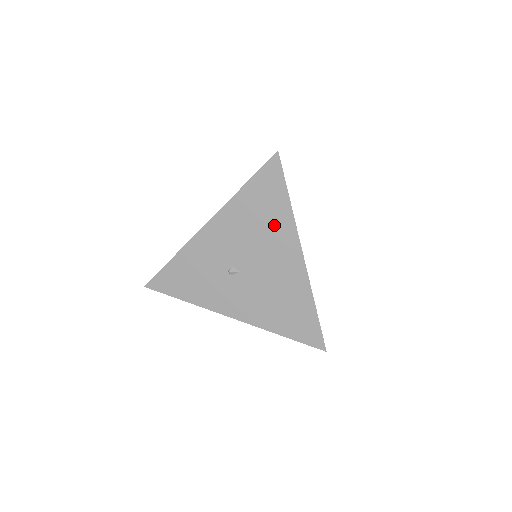
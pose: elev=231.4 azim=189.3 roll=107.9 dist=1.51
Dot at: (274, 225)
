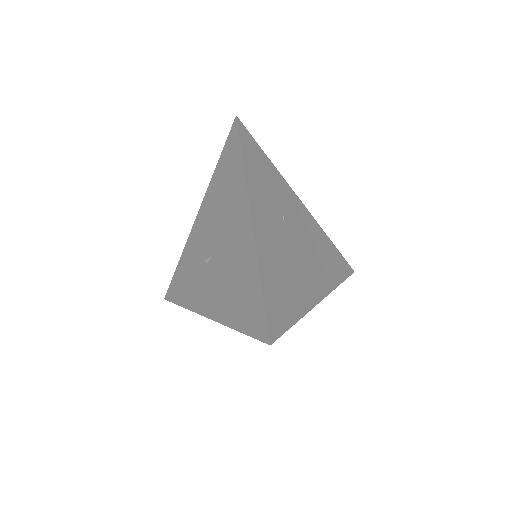
Dot at: (233, 192)
